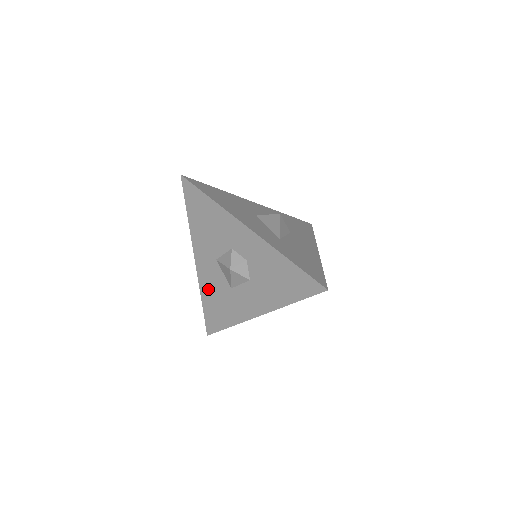
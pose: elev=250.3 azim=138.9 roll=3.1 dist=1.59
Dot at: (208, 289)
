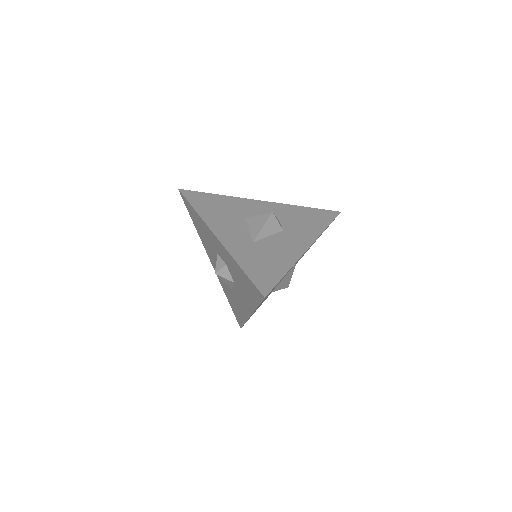
Dot at: (224, 288)
